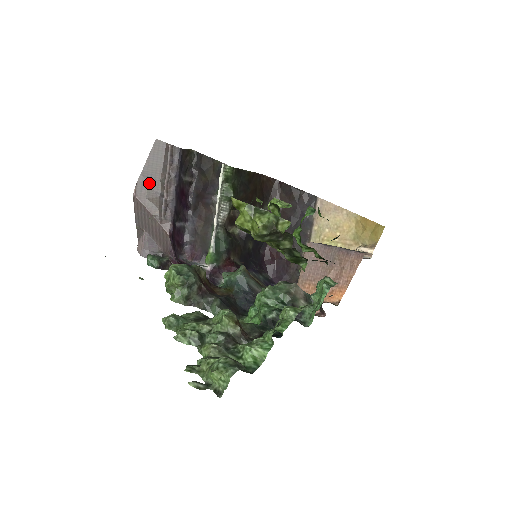
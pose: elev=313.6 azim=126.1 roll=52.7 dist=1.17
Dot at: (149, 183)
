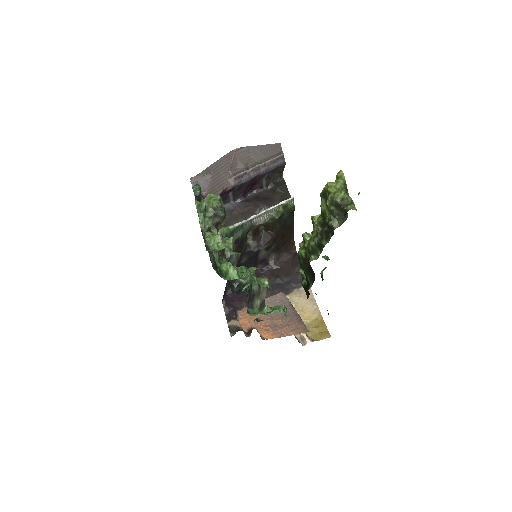
Dot at: (249, 155)
